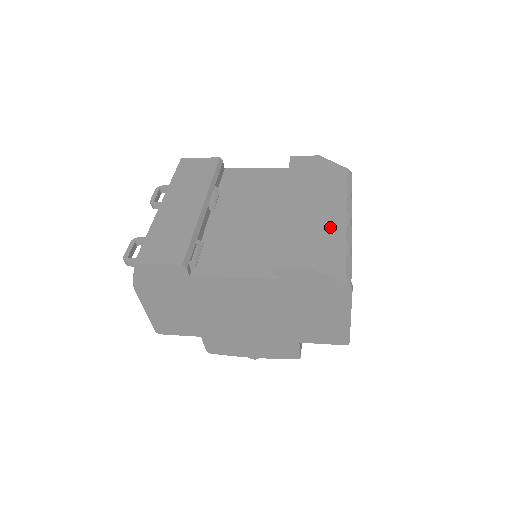
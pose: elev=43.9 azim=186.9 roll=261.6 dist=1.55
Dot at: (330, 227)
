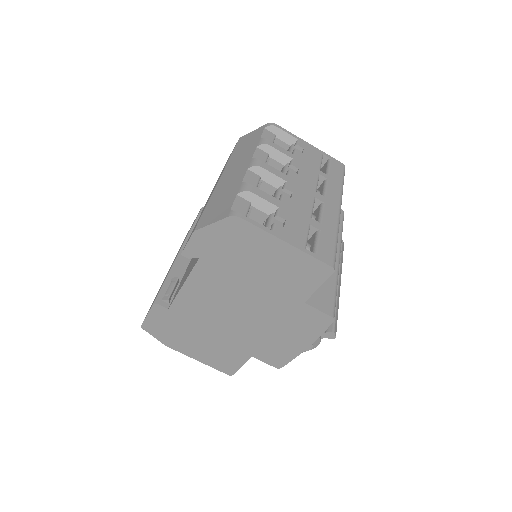
Dot at: (228, 184)
